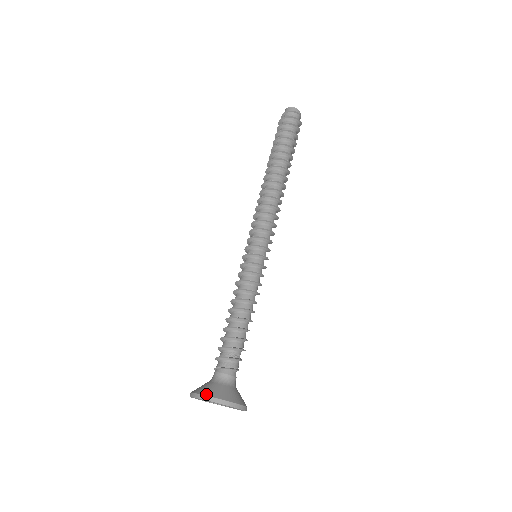
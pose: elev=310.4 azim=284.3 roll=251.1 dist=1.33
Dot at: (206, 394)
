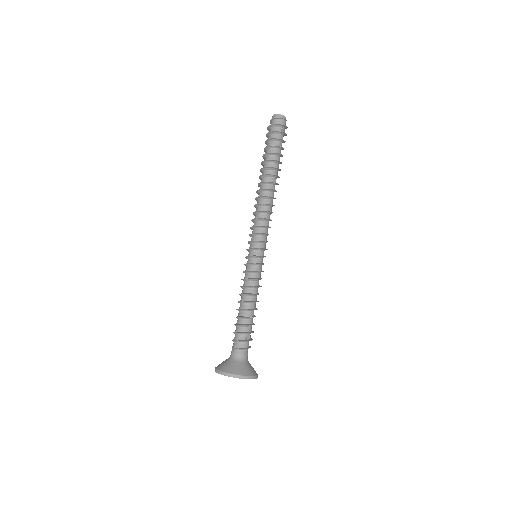
Dot at: (216, 368)
